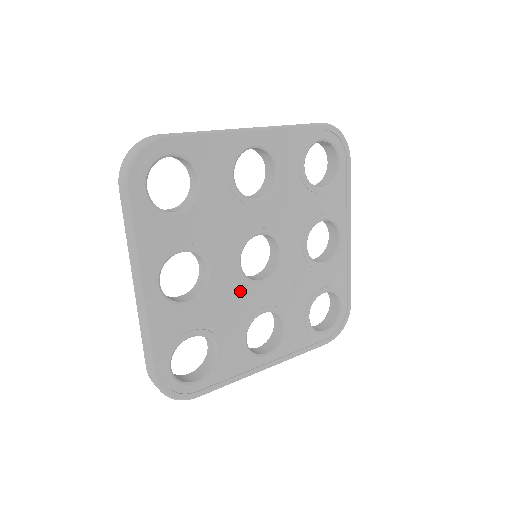
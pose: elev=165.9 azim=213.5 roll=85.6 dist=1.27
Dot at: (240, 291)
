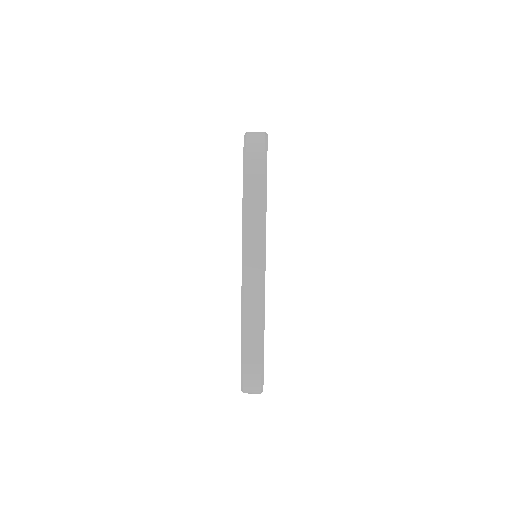
Dot at: occluded
